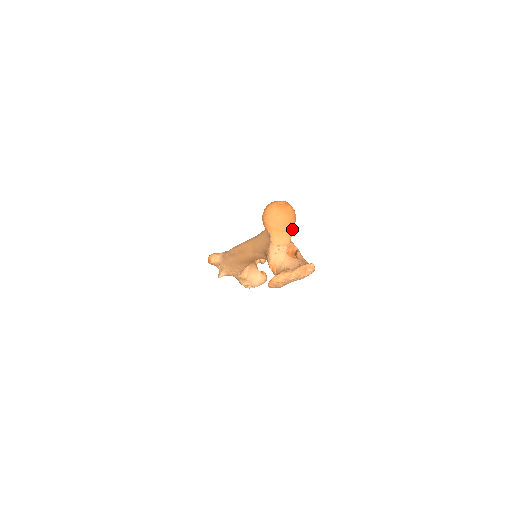
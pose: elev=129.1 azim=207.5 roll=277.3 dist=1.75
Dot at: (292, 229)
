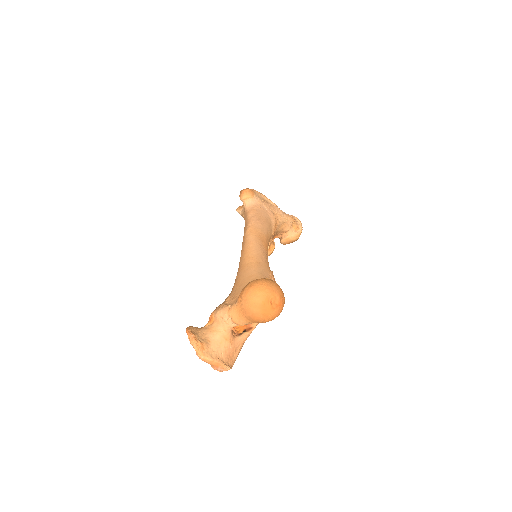
Dot at: (258, 322)
